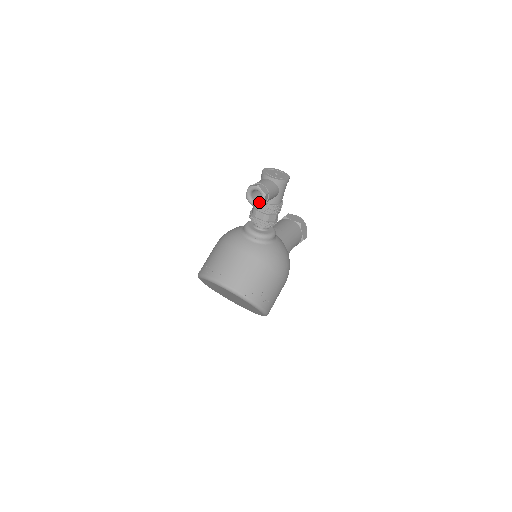
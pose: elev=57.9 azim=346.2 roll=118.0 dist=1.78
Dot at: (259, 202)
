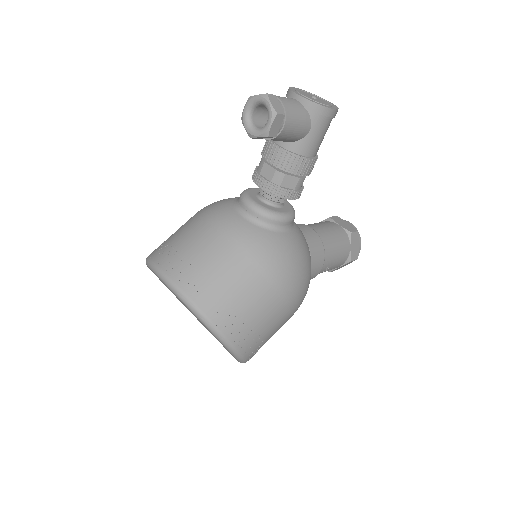
Dot at: (262, 129)
